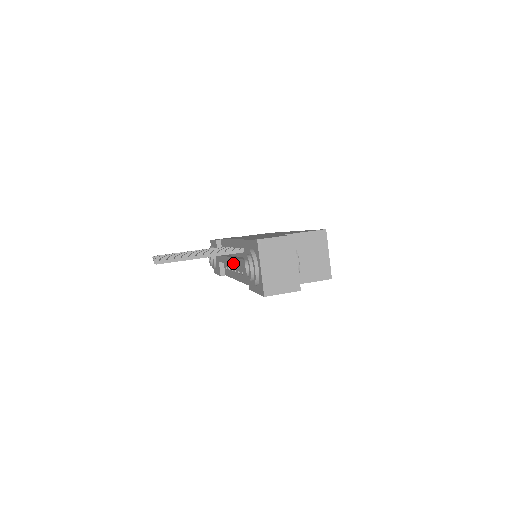
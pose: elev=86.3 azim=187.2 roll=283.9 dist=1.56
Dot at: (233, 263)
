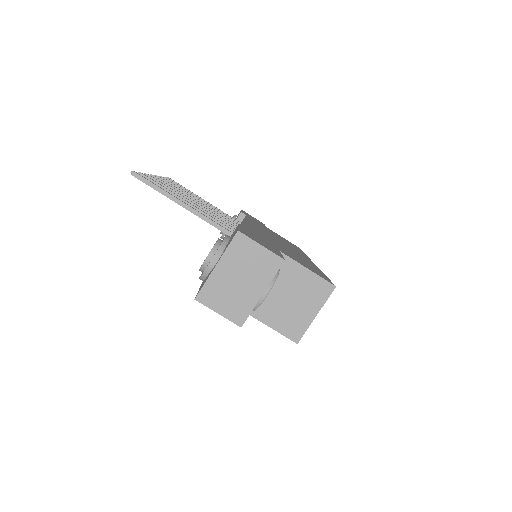
Dot at: occluded
